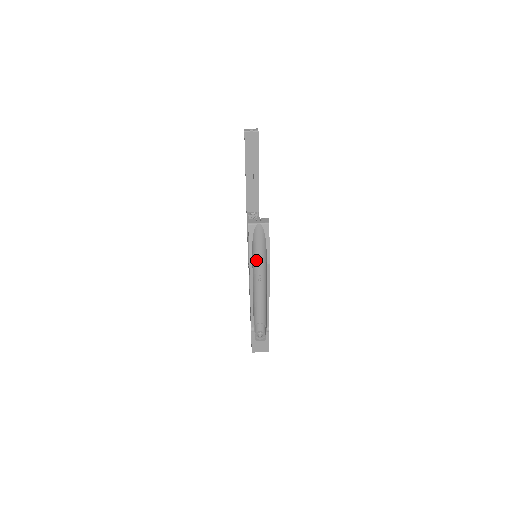
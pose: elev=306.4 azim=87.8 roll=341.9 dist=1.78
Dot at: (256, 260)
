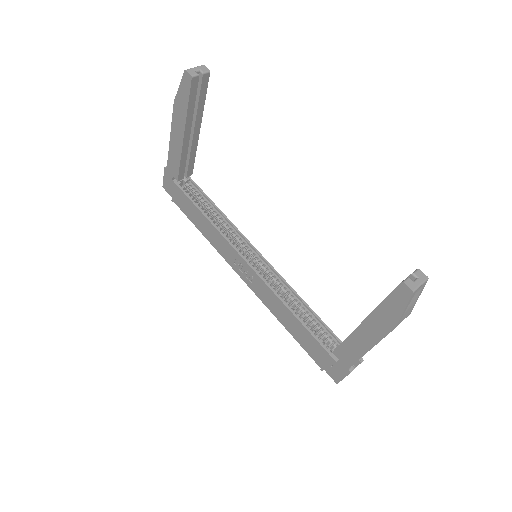
Dot at: occluded
